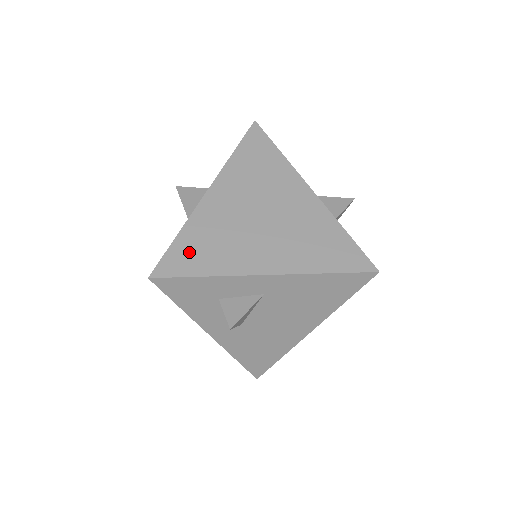
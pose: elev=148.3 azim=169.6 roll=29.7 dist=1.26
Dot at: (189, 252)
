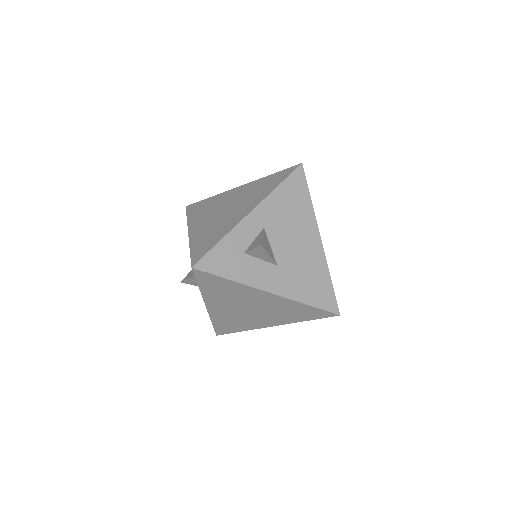
Dot at: (203, 245)
